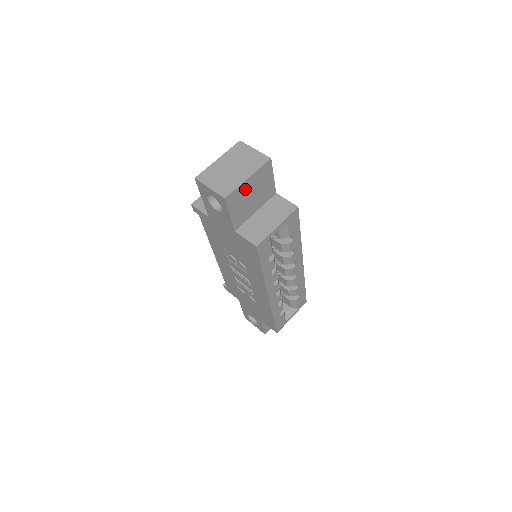
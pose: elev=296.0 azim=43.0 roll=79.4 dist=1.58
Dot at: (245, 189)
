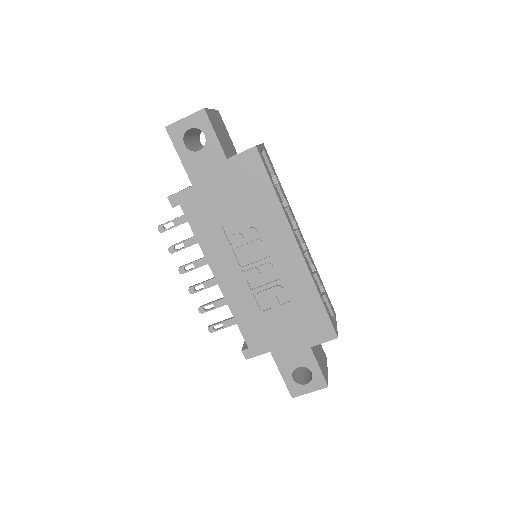
Dot at: (214, 119)
